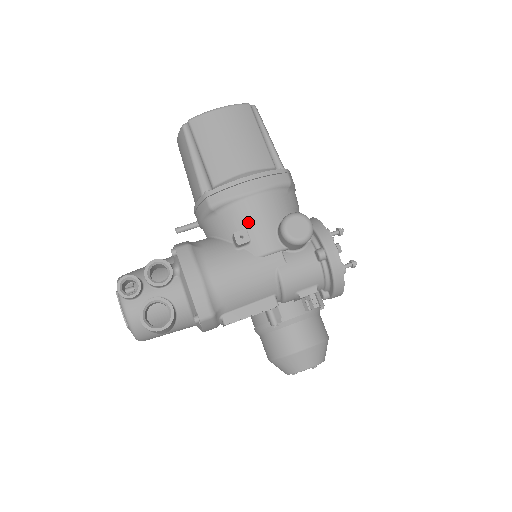
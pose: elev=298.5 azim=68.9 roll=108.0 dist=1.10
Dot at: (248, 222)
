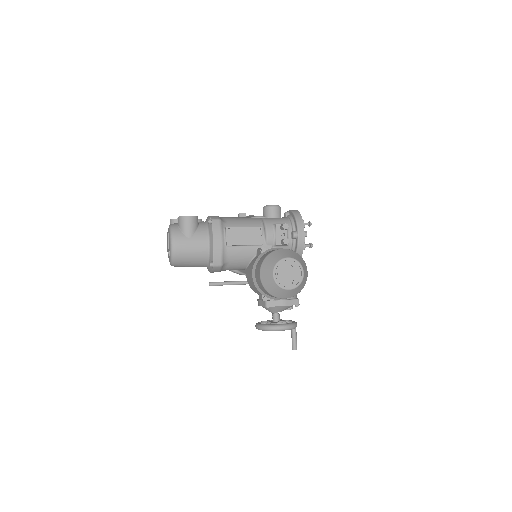
Dot at: occluded
